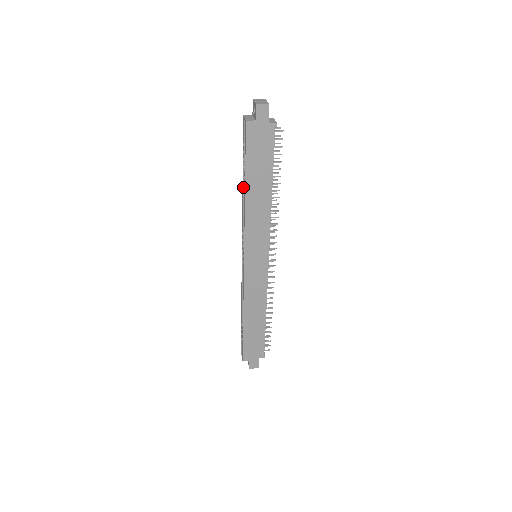
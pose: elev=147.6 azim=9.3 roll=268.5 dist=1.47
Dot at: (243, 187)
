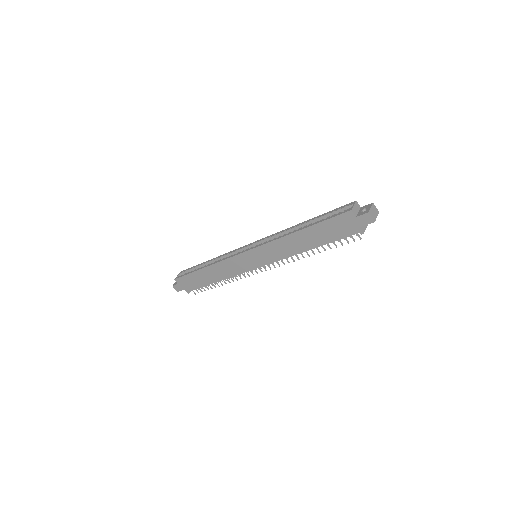
Dot at: (301, 224)
